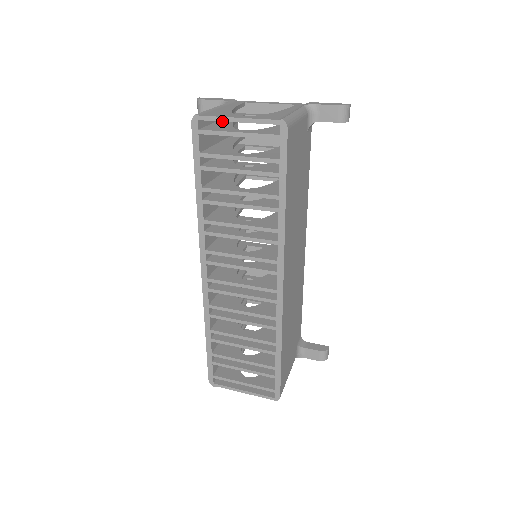
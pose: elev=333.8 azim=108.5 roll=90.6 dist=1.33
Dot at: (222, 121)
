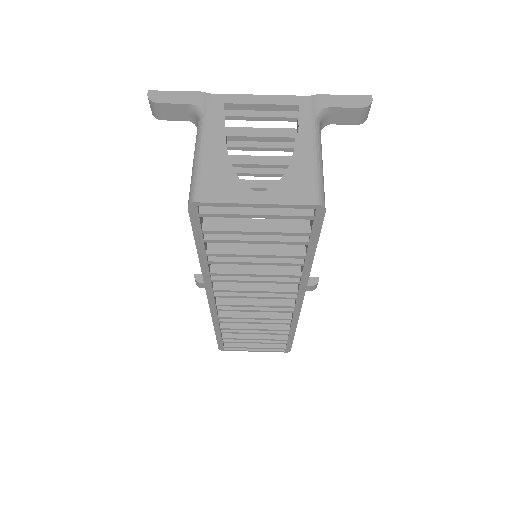
Dot at: occluded
